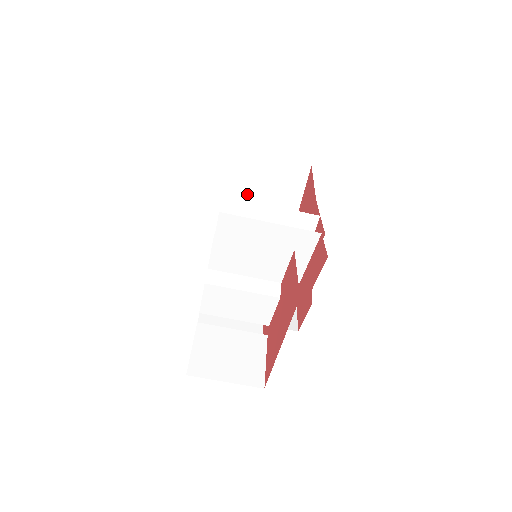
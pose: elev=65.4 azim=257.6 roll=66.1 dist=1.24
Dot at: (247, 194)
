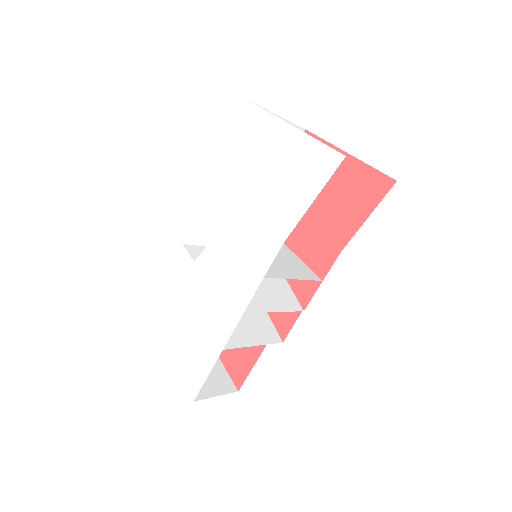
Dot at: occluded
